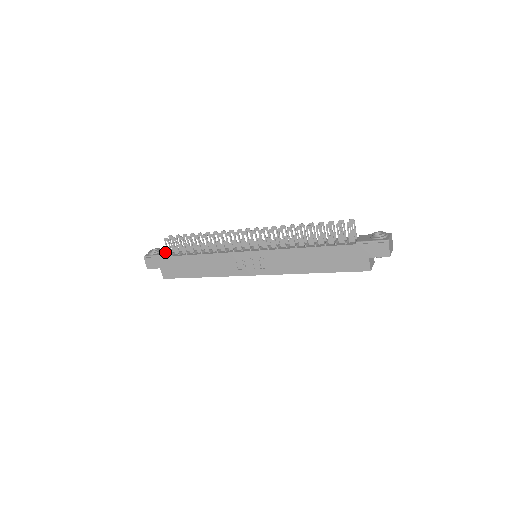
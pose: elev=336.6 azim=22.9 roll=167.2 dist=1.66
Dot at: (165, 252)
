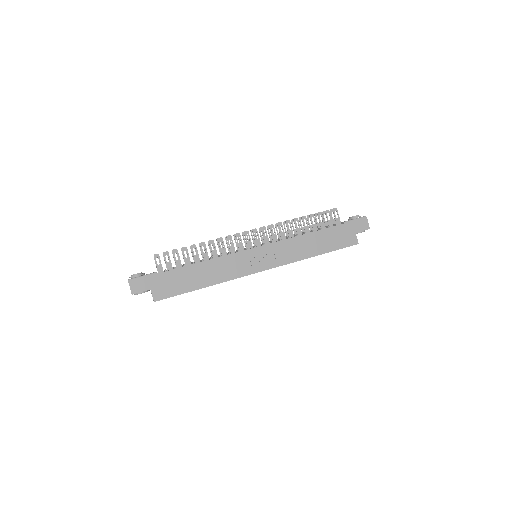
Dot at: occluded
